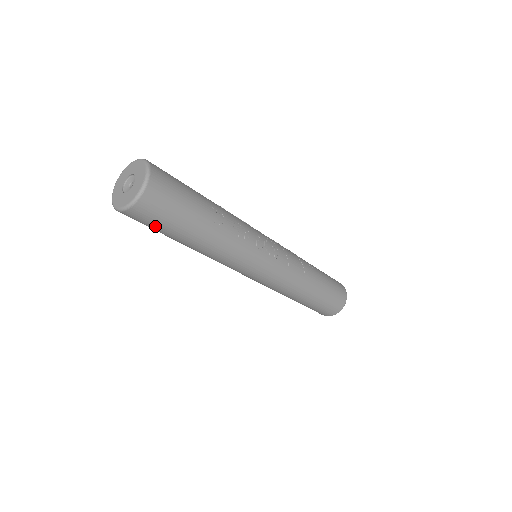
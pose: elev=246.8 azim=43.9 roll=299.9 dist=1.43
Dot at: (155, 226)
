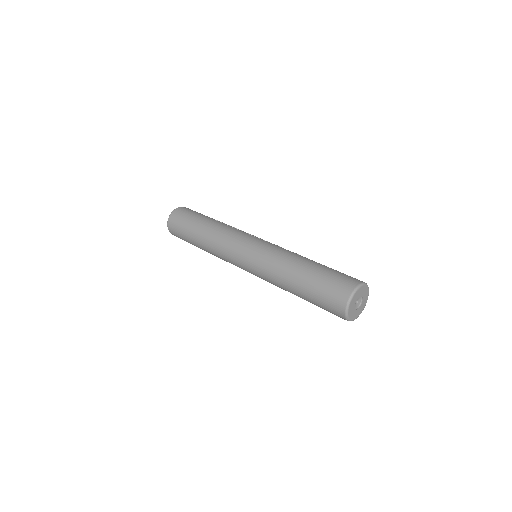
Dot at: (181, 224)
